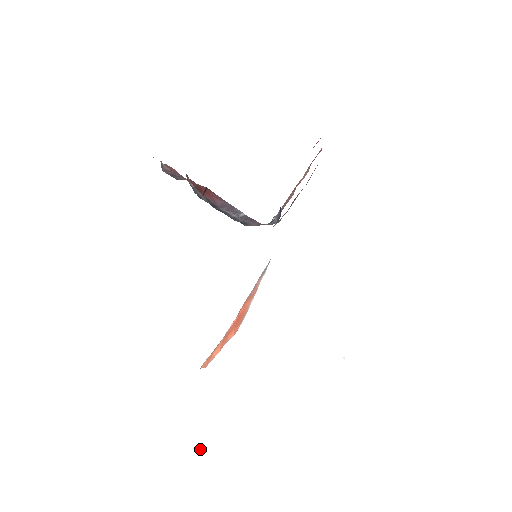
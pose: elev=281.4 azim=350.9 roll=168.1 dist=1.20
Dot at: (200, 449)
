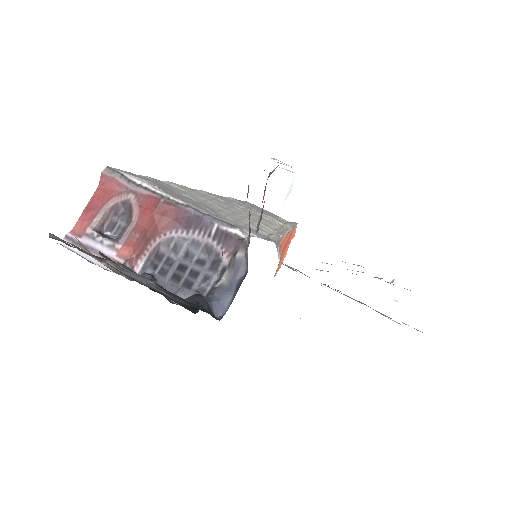
Dot at: occluded
